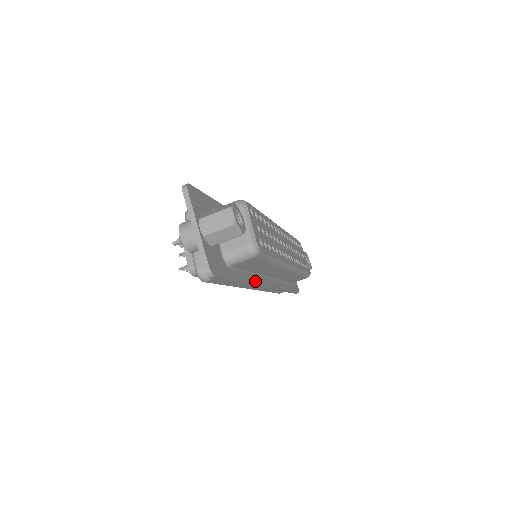
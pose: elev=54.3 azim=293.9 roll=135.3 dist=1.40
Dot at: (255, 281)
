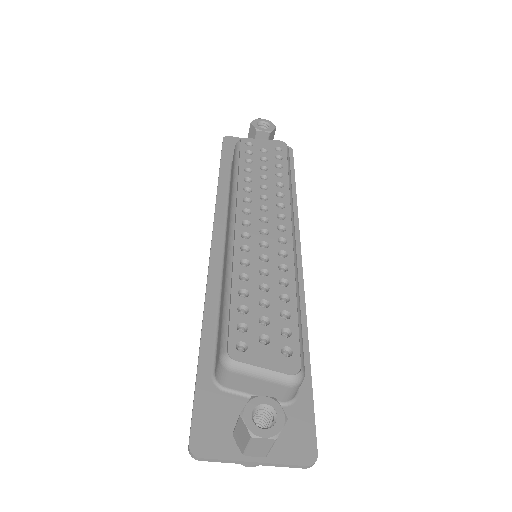
Dot at: (301, 309)
